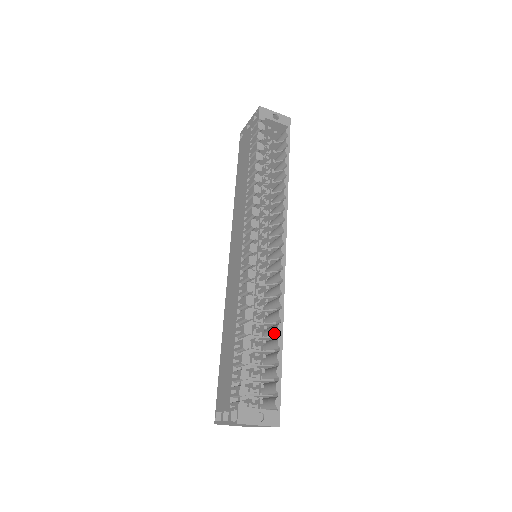
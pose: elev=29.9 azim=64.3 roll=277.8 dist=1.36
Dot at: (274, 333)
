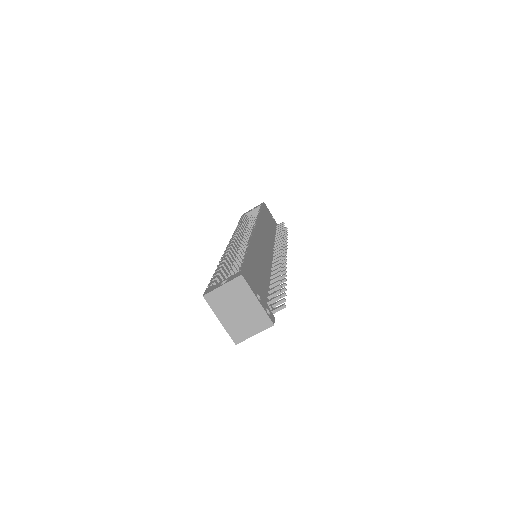
Dot at: occluded
